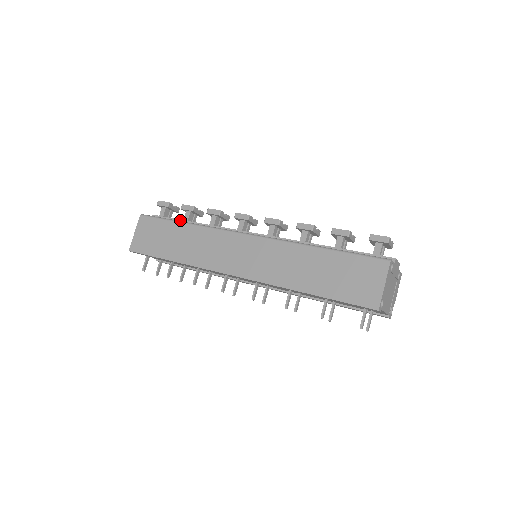
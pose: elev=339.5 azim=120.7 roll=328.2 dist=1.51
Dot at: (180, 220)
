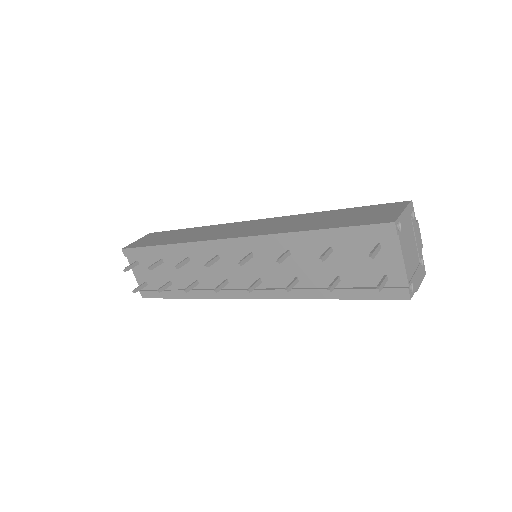
Dot at: occluded
